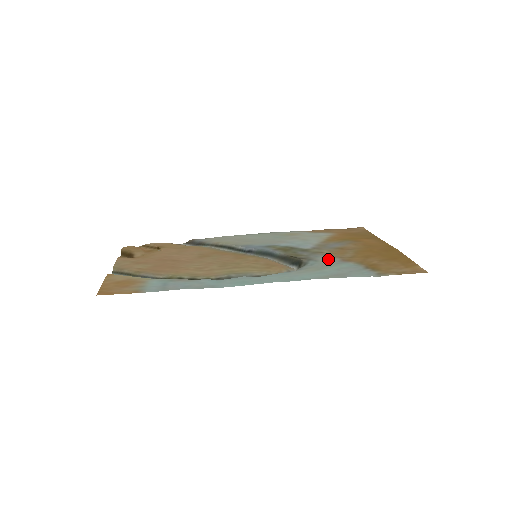
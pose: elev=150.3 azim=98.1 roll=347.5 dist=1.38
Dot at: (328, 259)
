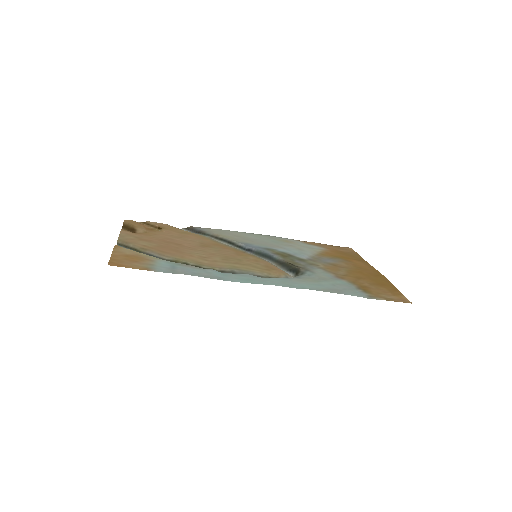
Dot at: (324, 273)
